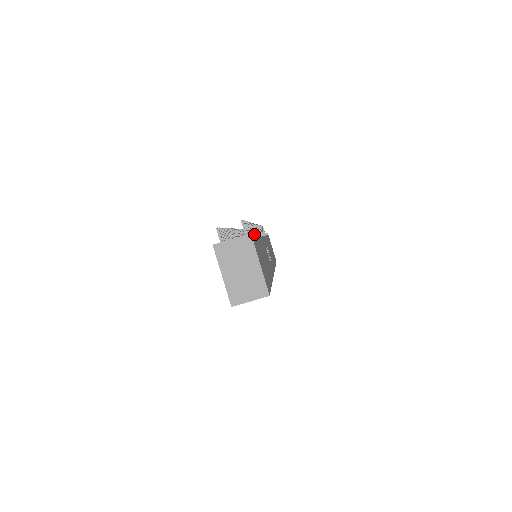
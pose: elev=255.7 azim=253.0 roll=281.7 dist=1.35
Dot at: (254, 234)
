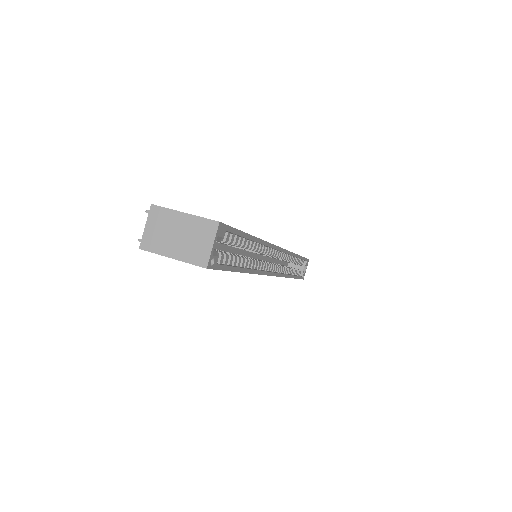
Dot at: occluded
